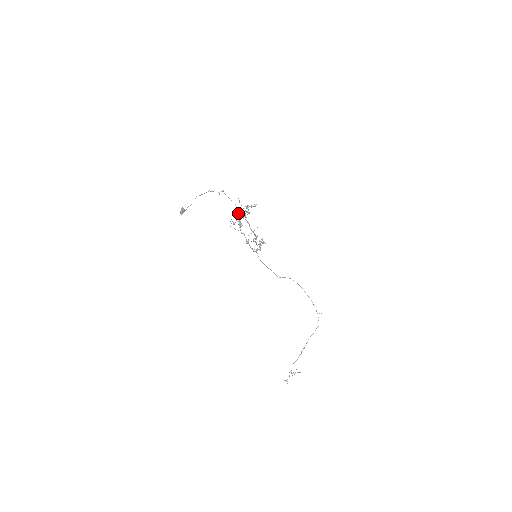
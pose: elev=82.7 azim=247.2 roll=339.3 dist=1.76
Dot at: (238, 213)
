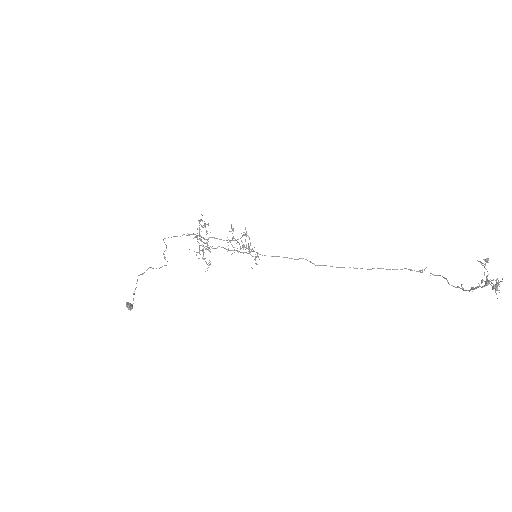
Dot at: occluded
